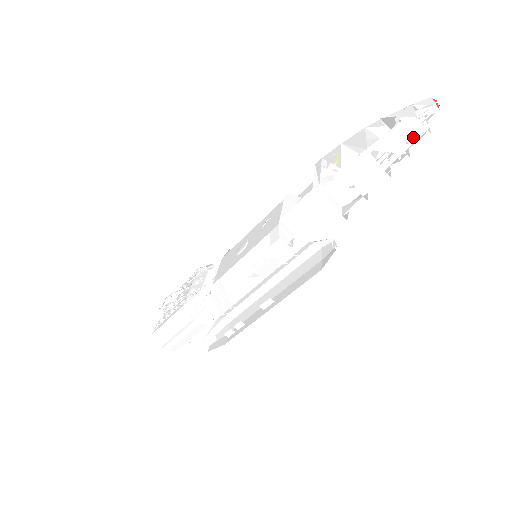
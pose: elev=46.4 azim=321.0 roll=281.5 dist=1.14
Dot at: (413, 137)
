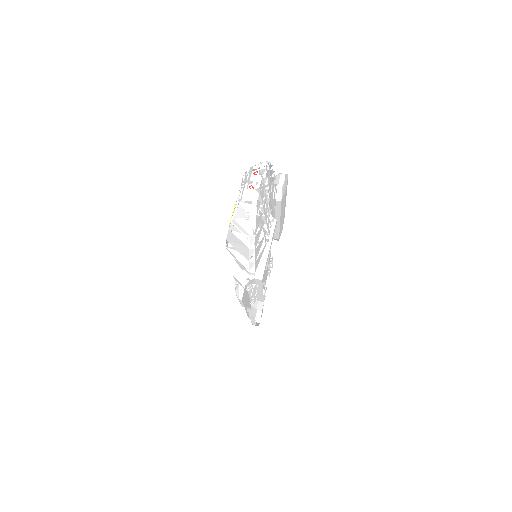
Dot at: occluded
